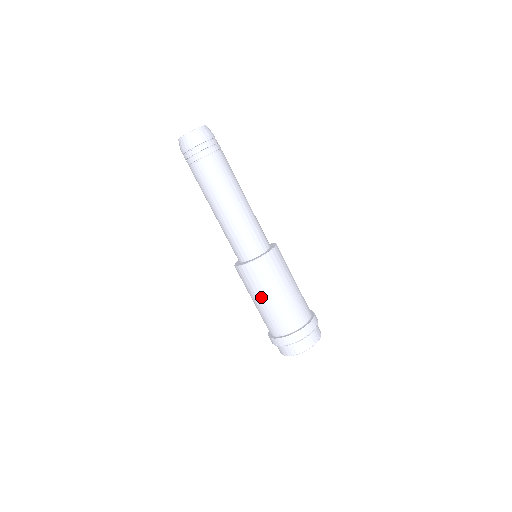
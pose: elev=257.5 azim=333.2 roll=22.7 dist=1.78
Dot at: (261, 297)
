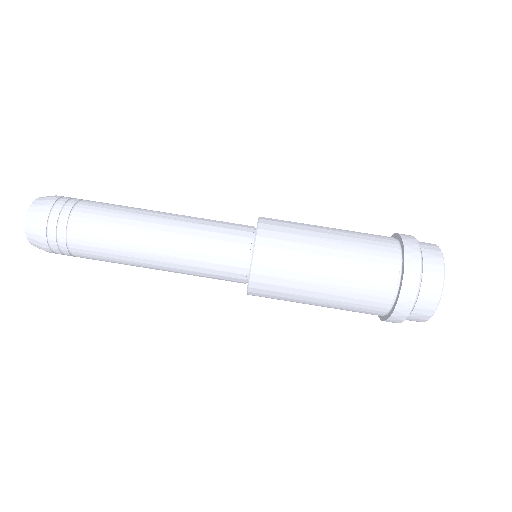
Dot at: (320, 247)
